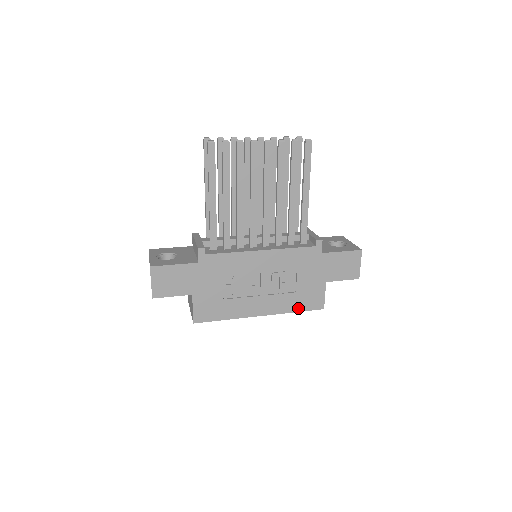
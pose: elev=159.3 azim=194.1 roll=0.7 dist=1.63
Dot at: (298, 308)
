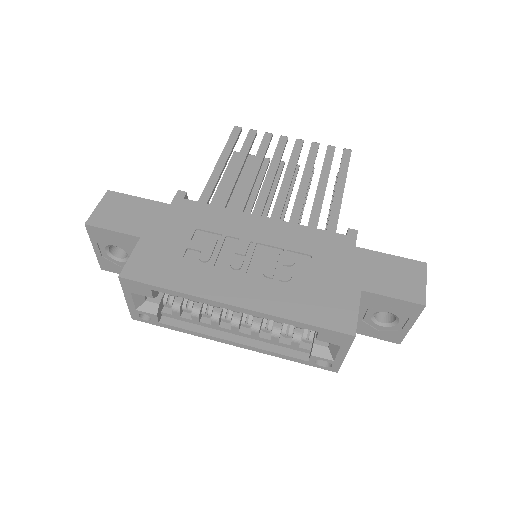
Dot at: (304, 317)
